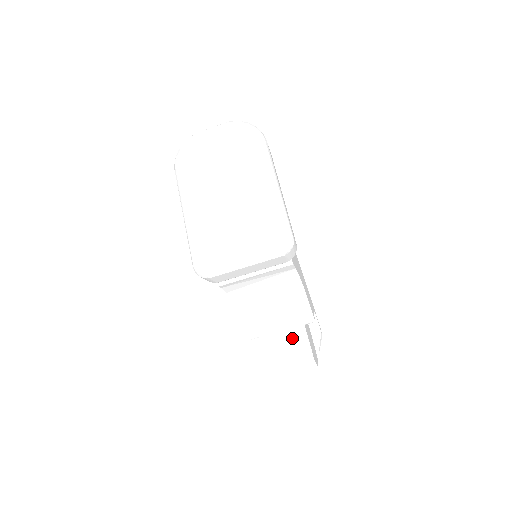
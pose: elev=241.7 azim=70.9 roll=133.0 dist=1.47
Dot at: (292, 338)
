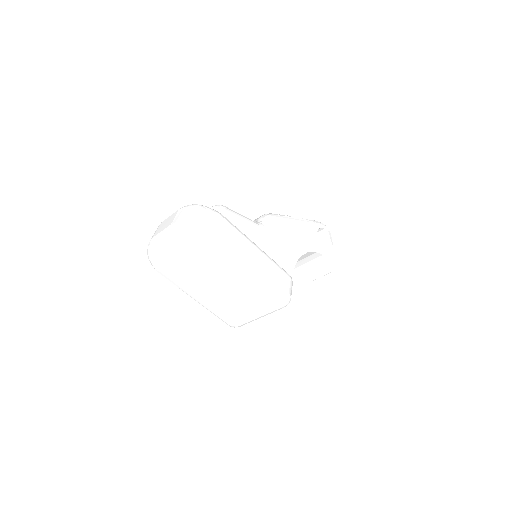
Dot at: (310, 266)
